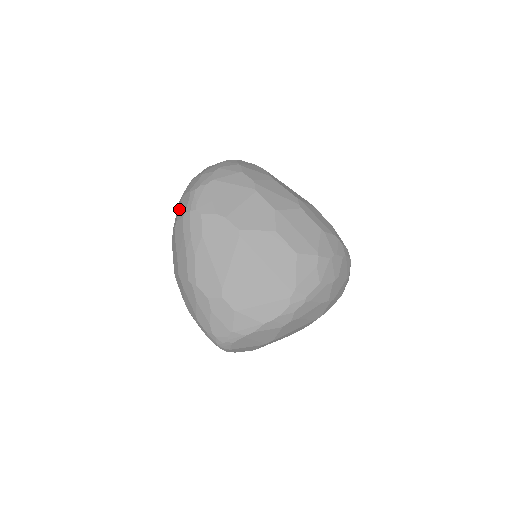
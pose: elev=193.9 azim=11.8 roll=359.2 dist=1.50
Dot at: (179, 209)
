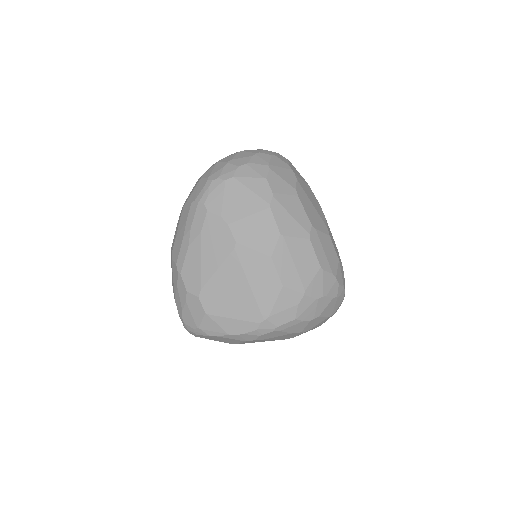
Dot at: (193, 190)
